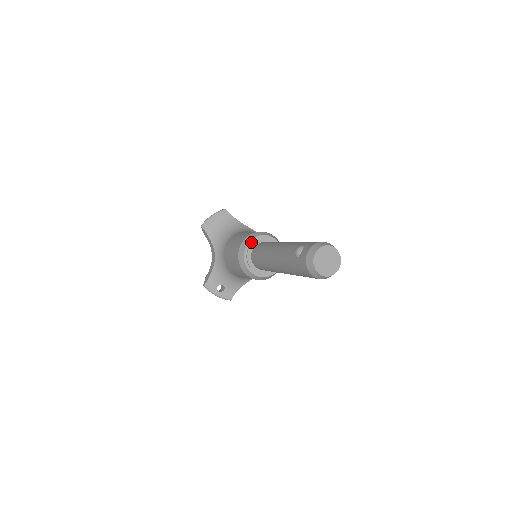
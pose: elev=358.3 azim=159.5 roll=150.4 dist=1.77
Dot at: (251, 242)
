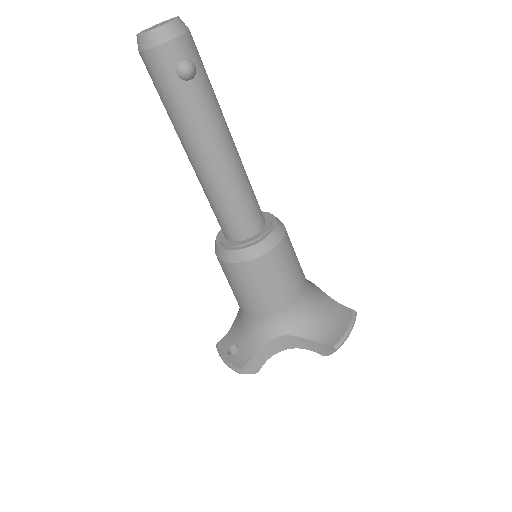
Dot at: occluded
